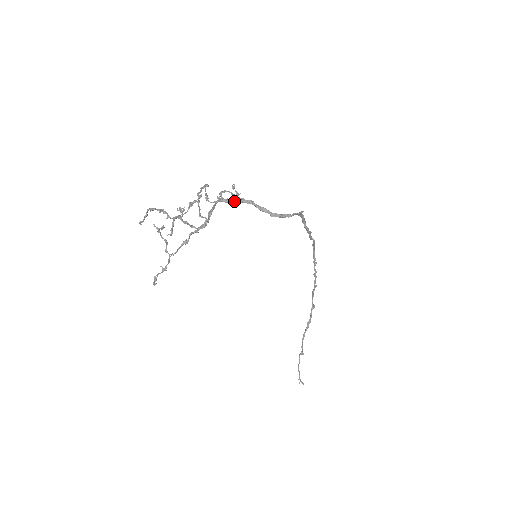
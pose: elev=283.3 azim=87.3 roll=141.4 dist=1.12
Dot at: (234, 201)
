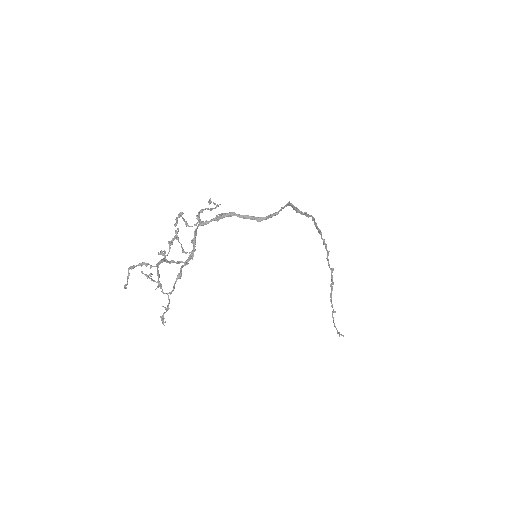
Dot at: (214, 220)
